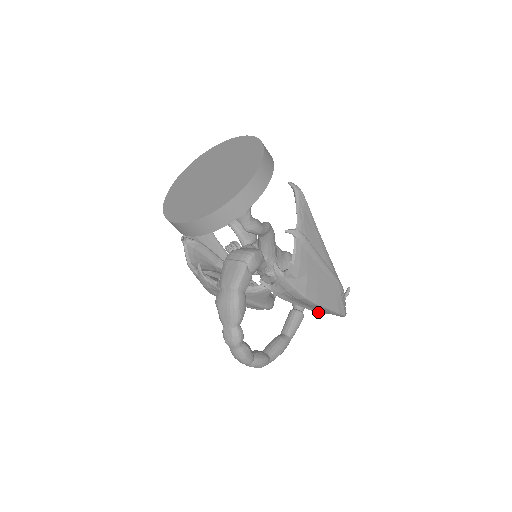
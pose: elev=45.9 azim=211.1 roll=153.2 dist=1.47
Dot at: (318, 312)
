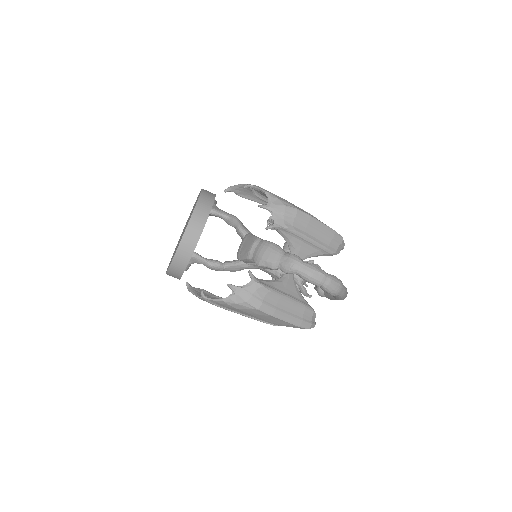
Dot at: (327, 248)
